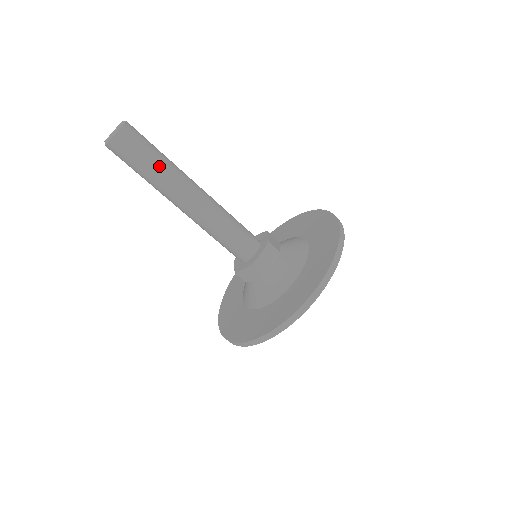
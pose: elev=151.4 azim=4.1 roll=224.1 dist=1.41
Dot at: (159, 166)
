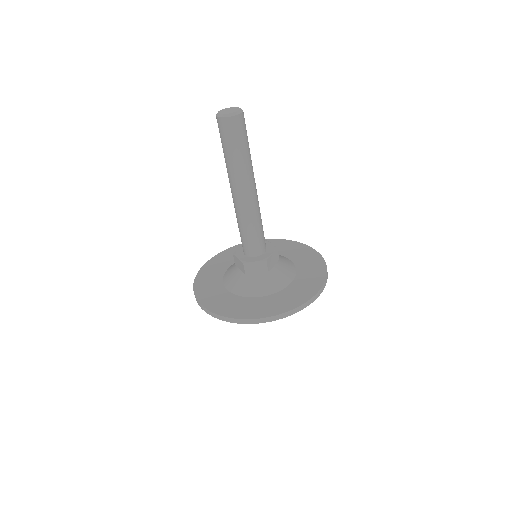
Dot at: (248, 154)
